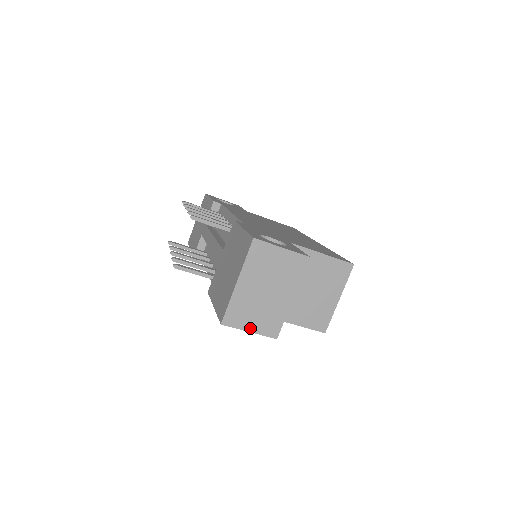
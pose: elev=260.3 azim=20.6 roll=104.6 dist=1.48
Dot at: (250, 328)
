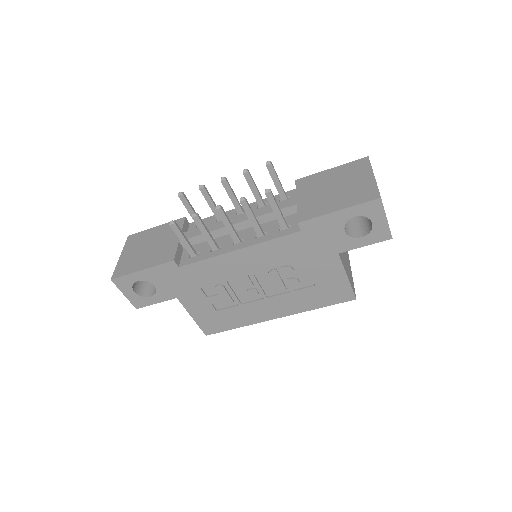
Dot at: occluded
